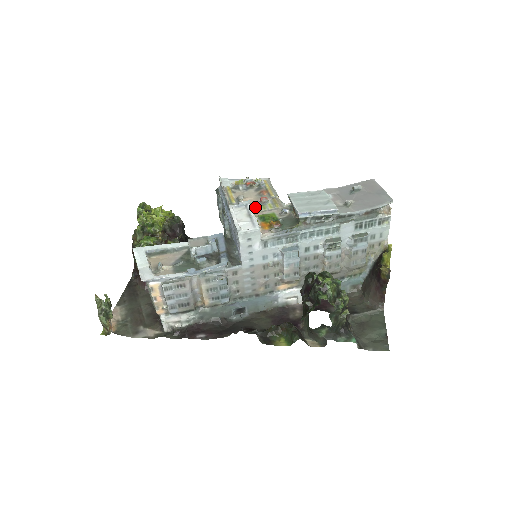
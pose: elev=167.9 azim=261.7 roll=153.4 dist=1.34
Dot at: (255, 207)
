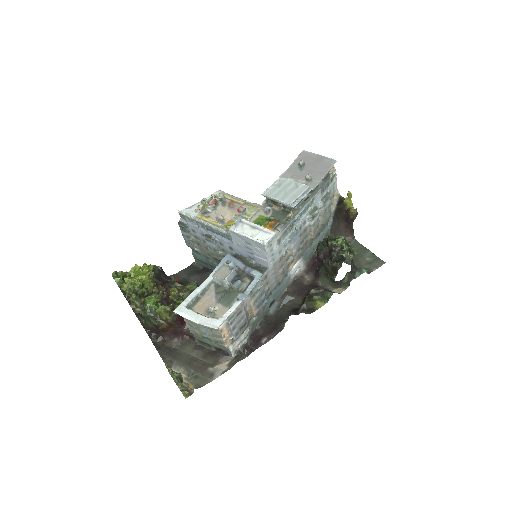
Dot at: occluded
